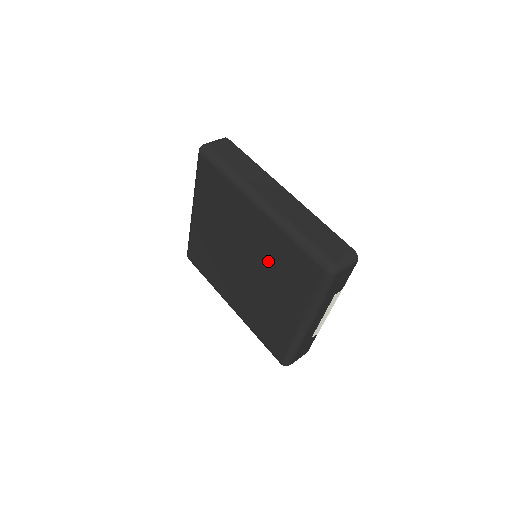
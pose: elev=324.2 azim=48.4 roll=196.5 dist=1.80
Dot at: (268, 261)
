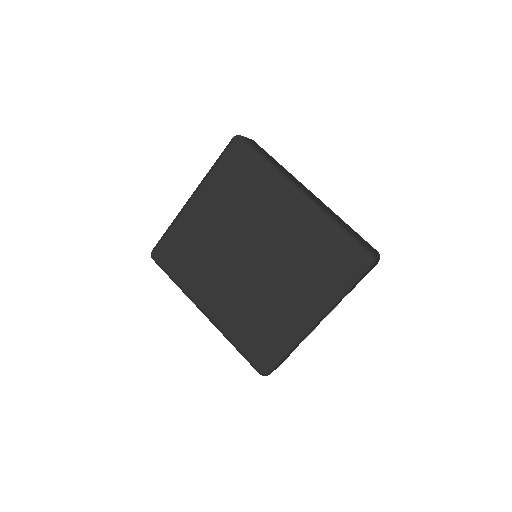
Dot at: (291, 253)
